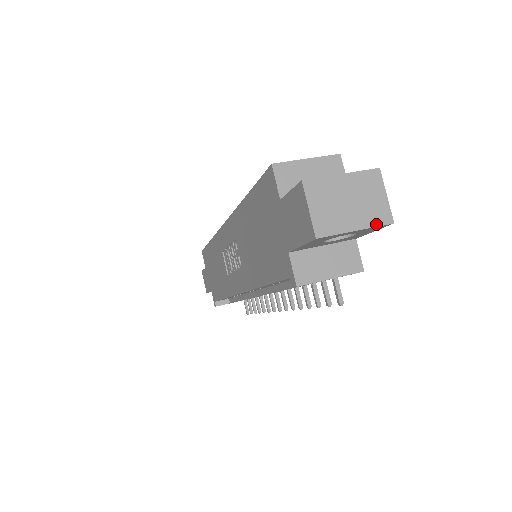
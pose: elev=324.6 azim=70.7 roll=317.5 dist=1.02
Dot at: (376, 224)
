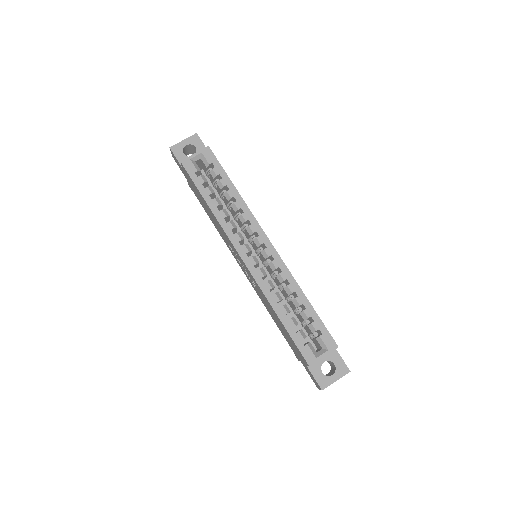
Dot at: occluded
